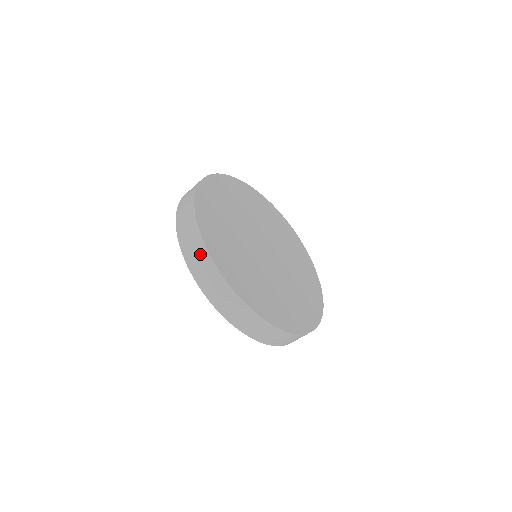
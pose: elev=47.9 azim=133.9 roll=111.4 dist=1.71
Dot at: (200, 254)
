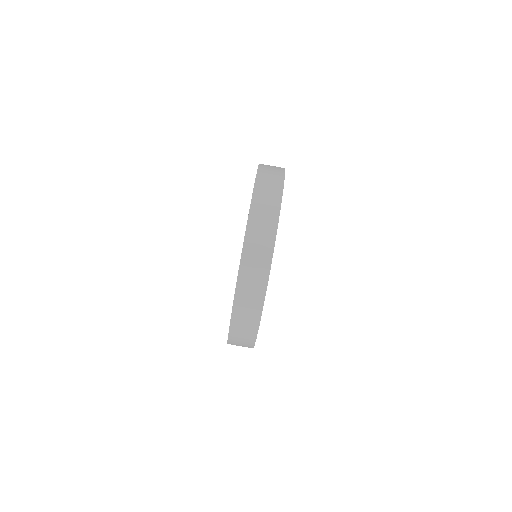
Dot at: occluded
